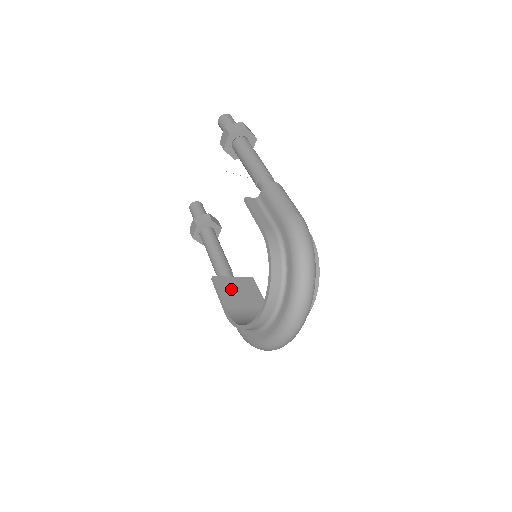
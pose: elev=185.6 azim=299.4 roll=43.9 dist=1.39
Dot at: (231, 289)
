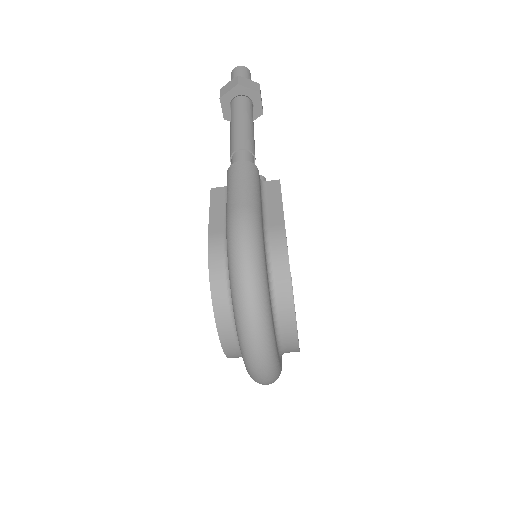
Dot at: occluded
